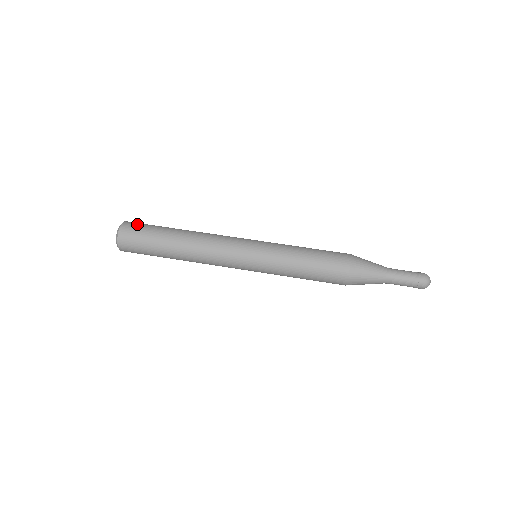
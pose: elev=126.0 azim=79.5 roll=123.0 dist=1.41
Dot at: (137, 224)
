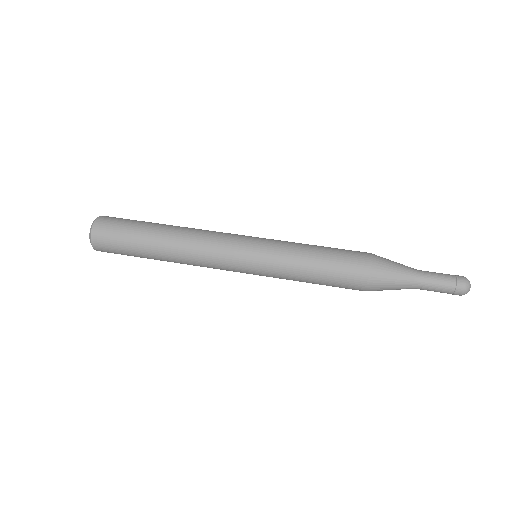
Dot at: occluded
